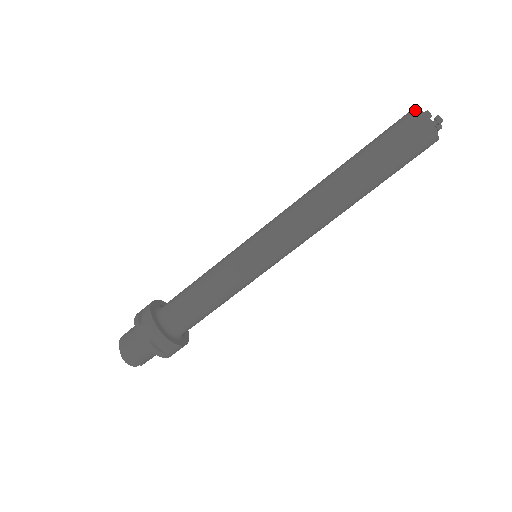
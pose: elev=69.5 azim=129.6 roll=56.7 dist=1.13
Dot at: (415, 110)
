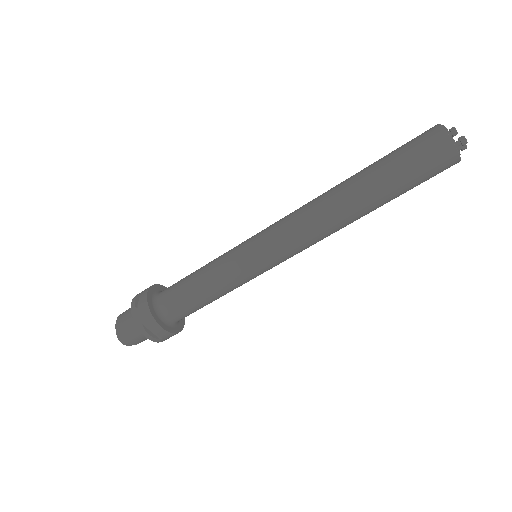
Dot at: (439, 127)
